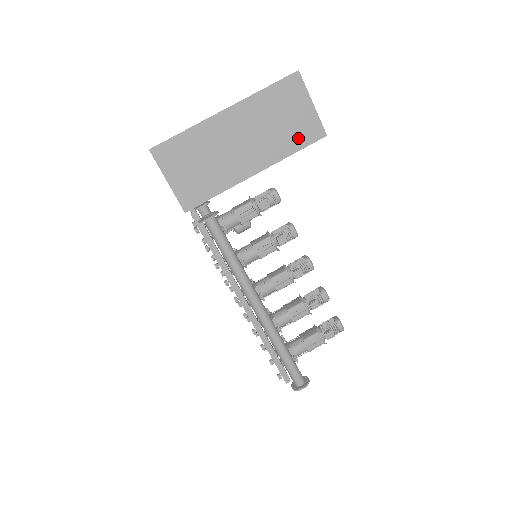
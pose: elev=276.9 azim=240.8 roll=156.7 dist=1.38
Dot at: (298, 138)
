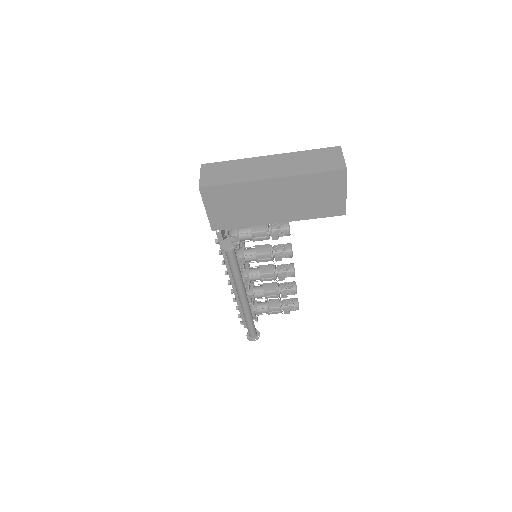
Dot at: (322, 211)
